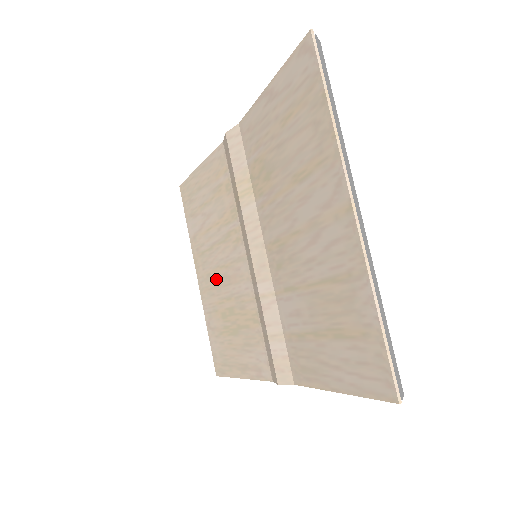
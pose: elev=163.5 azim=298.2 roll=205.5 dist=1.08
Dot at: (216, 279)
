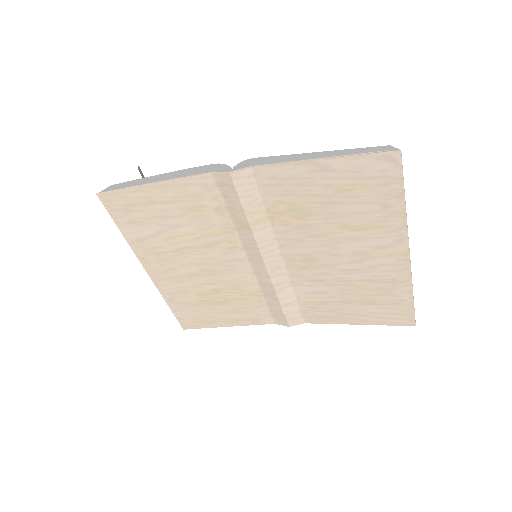
Dot at: (188, 272)
